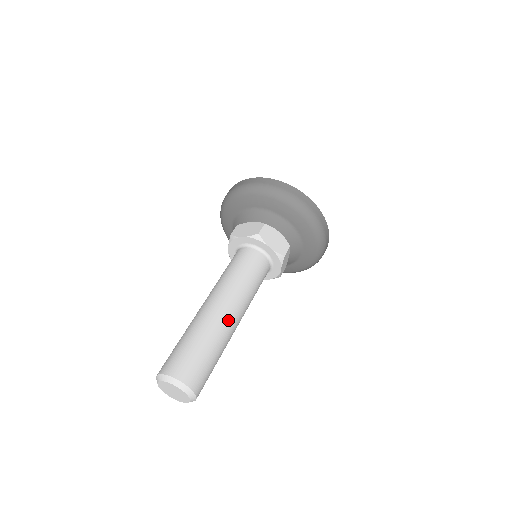
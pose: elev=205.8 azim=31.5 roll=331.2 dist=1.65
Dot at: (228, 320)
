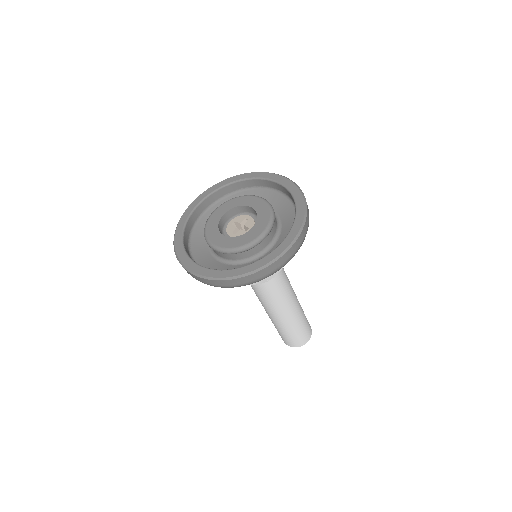
Dot at: (296, 309)
